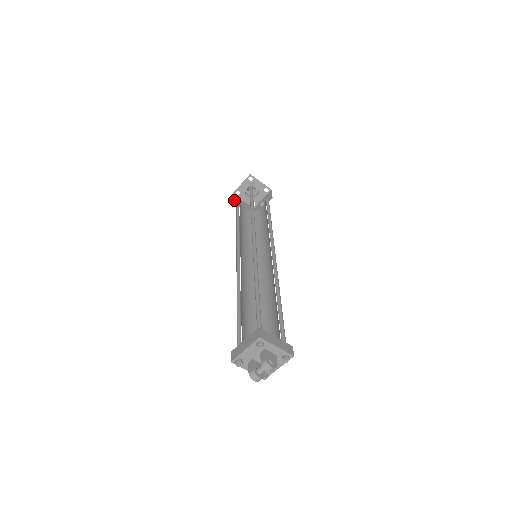
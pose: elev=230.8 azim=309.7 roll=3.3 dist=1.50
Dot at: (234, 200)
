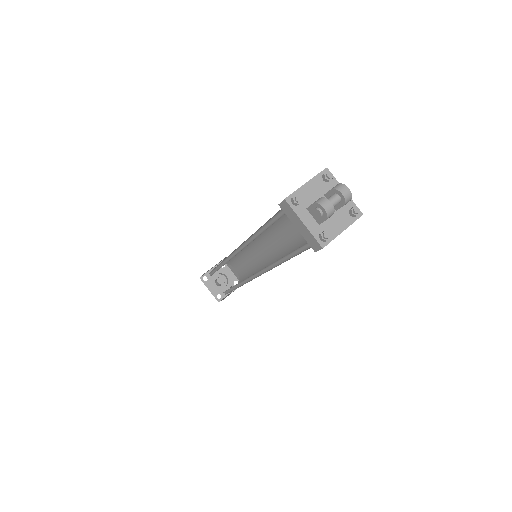
Dot at: occluded
